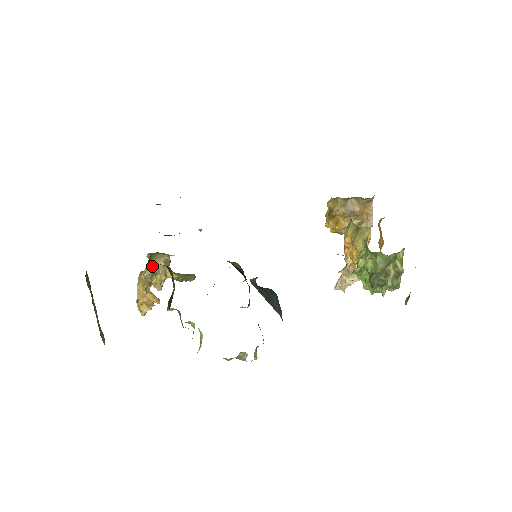
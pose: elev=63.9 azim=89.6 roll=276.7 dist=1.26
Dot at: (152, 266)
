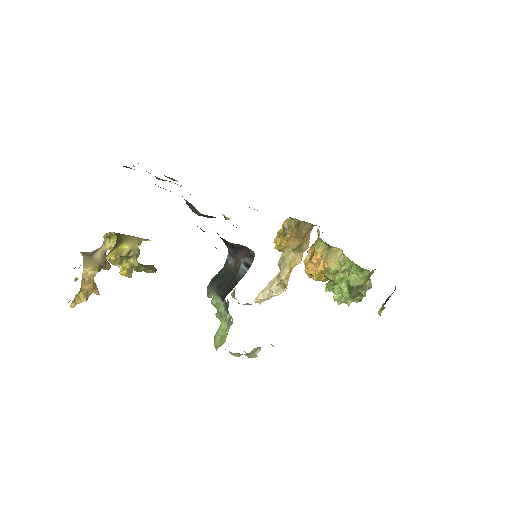
Dot at: (125, 248)
